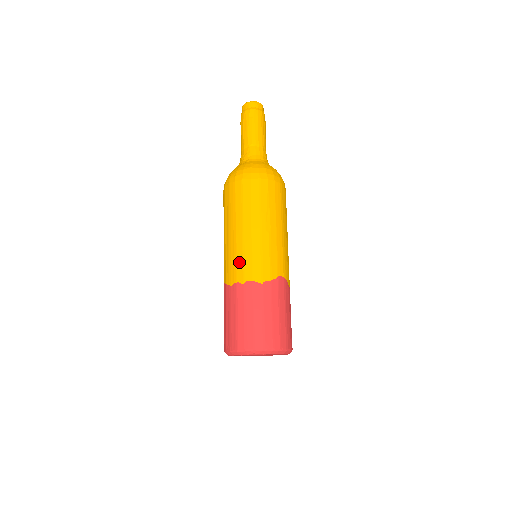
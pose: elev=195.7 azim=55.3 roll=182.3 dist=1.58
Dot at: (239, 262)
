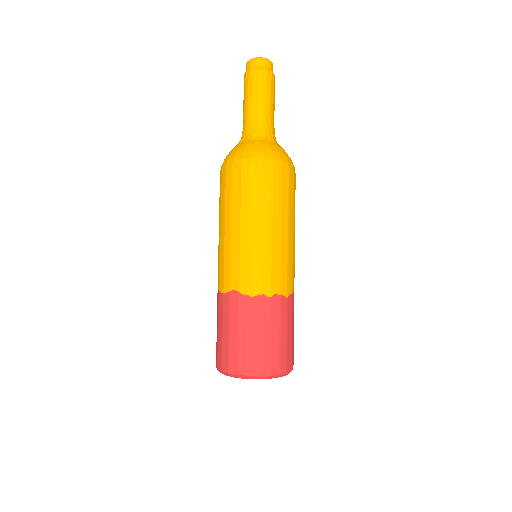
Dot at: (266, 270)
